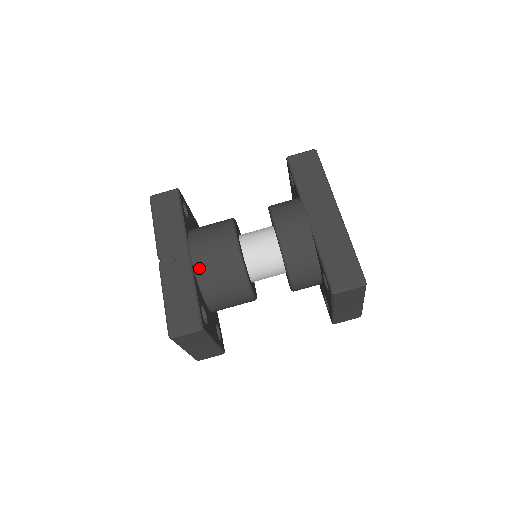
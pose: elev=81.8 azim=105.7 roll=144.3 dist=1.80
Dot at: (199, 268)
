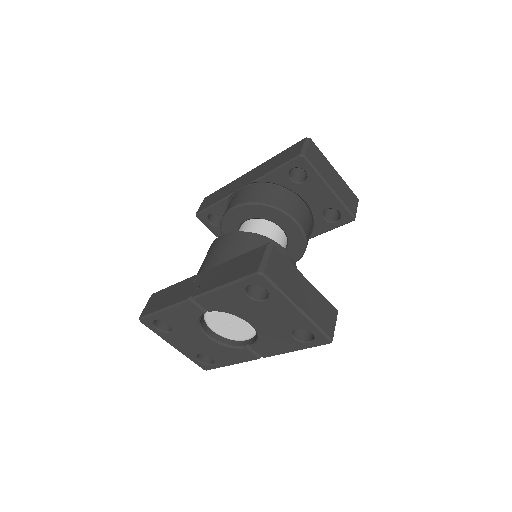
Dot at: occluded
